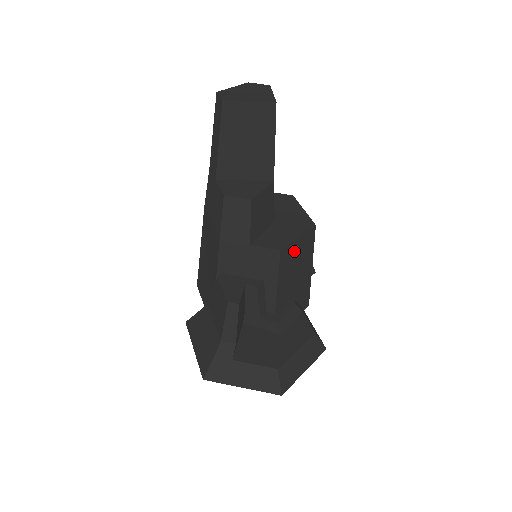
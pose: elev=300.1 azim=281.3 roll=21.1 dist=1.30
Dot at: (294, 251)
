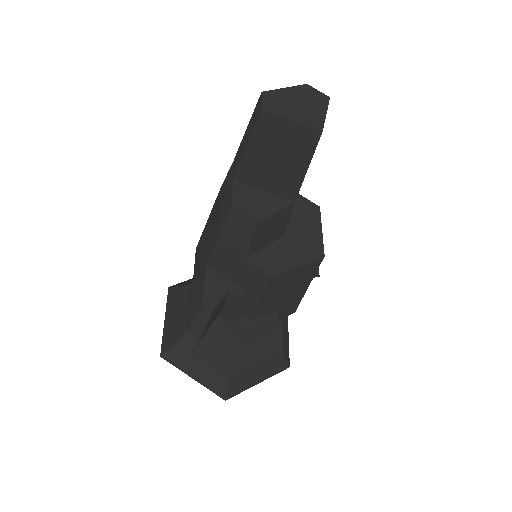
Dot at: (290, 276)
